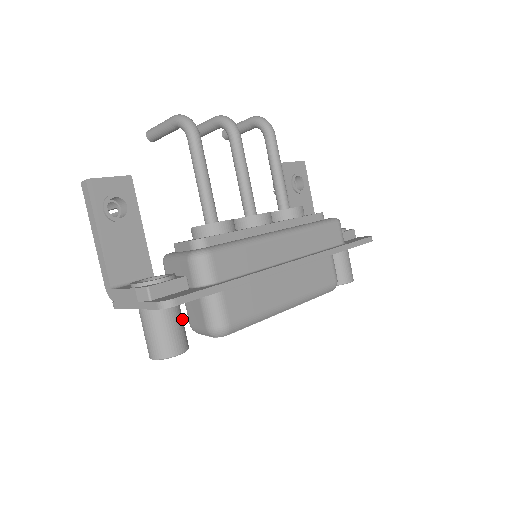
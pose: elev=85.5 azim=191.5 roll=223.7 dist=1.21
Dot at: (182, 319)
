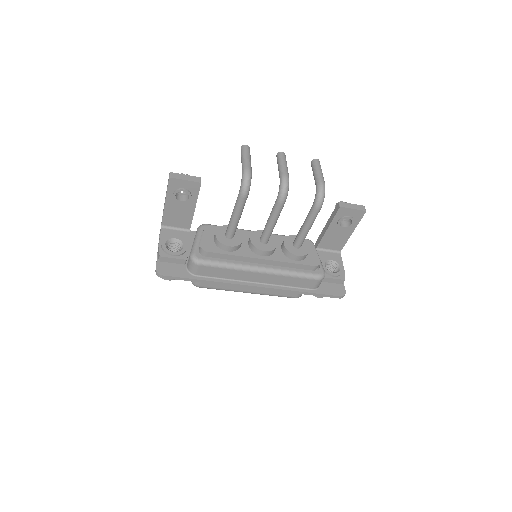
Dot at: occluded
